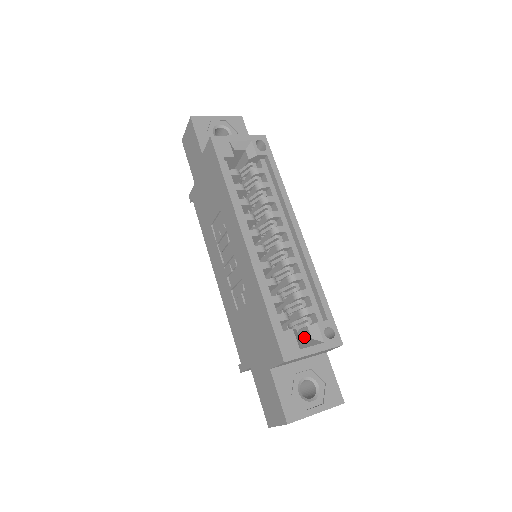
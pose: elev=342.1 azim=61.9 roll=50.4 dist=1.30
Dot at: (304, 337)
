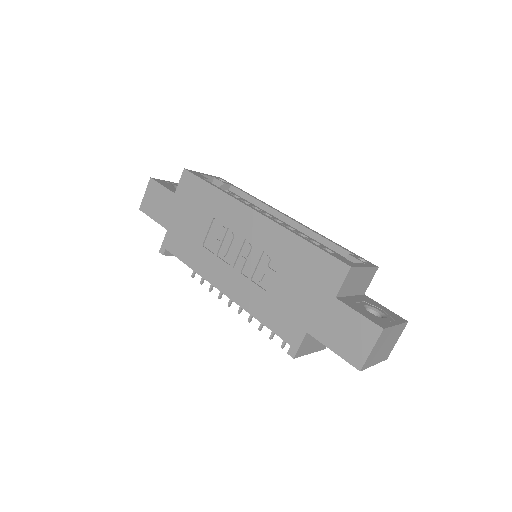
Dot at: occluded
